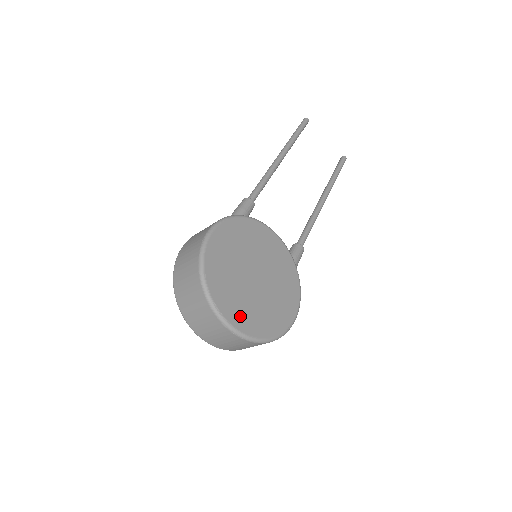
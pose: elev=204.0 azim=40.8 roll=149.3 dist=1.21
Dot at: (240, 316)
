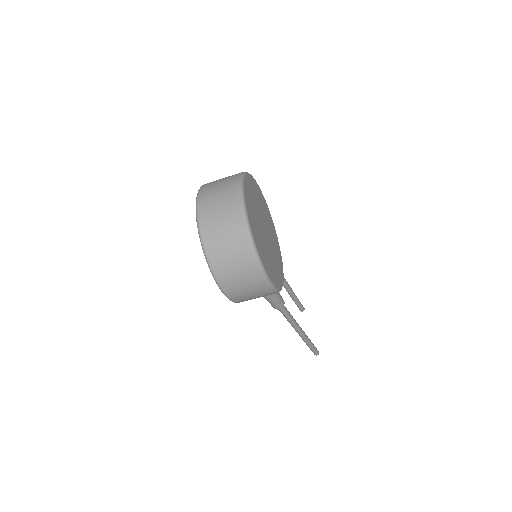
Dot at: (250, 211)
